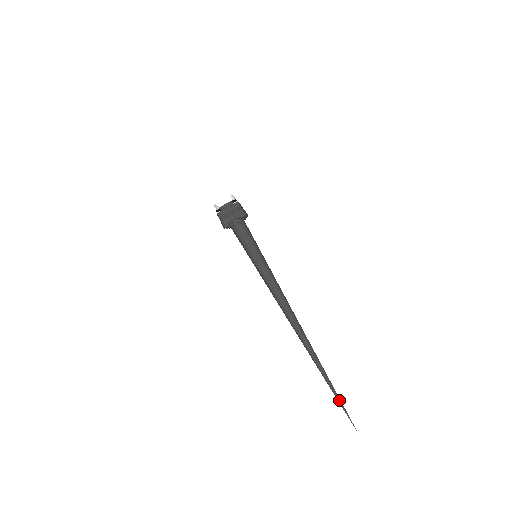
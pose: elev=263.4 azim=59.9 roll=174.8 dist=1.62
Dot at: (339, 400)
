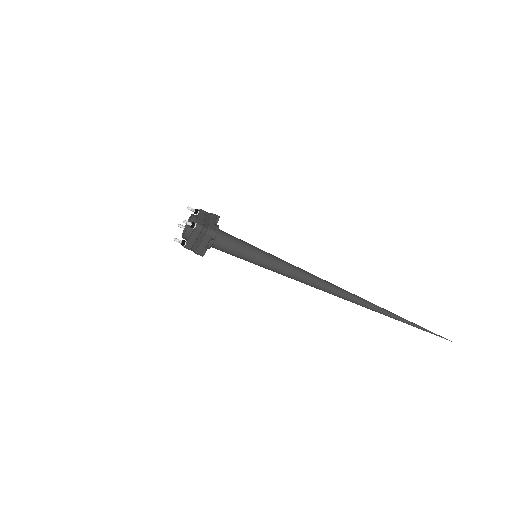
Dot at: (420, 328)
